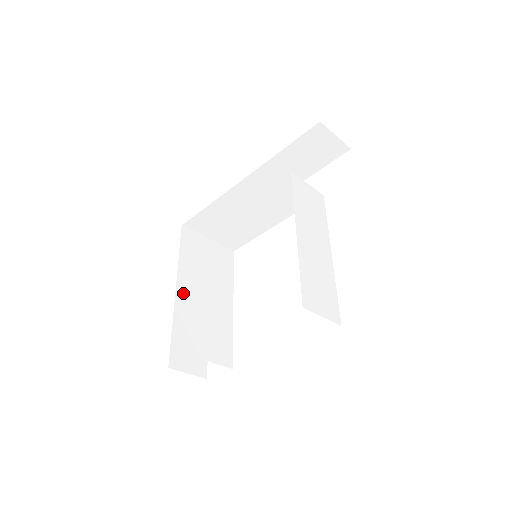
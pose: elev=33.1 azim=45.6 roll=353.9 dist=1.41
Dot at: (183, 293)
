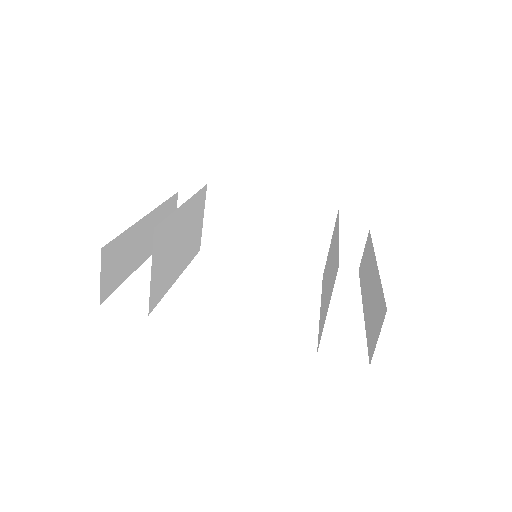
Dot at: (180, 214)
